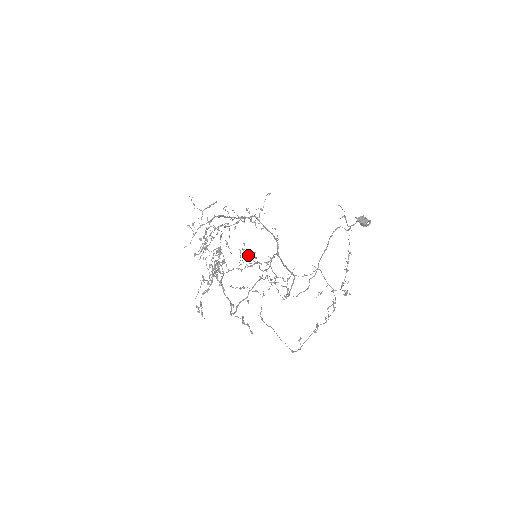
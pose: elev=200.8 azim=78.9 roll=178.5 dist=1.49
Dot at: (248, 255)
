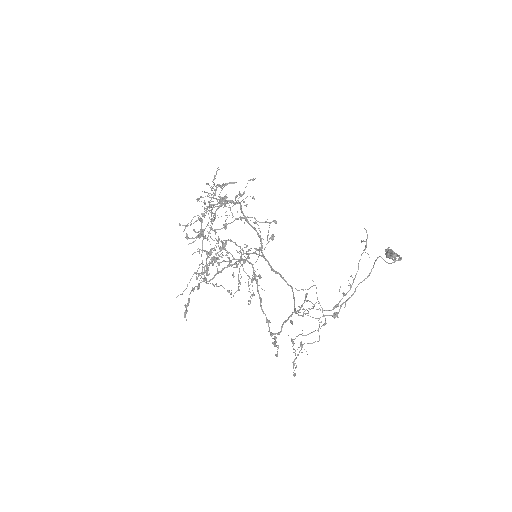
Dot at: occluded
